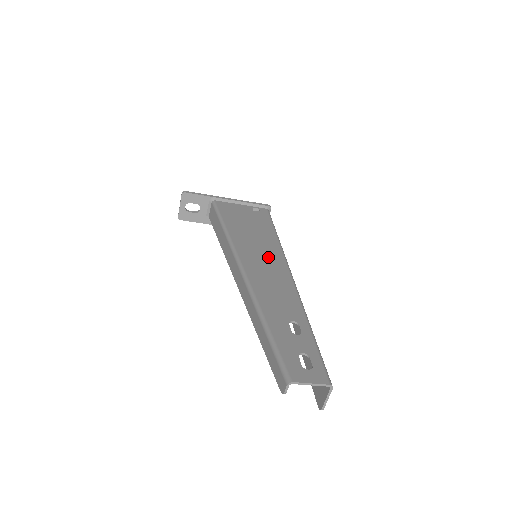
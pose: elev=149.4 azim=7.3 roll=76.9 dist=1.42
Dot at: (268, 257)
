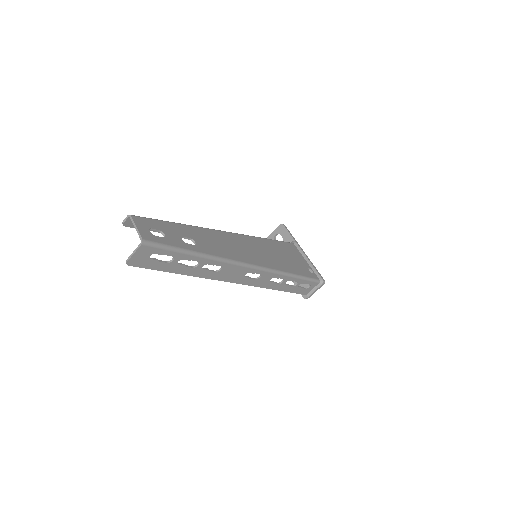
Dot at: (257, 255)
